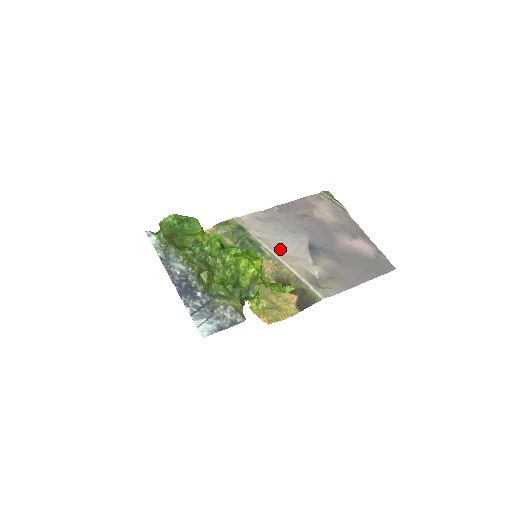
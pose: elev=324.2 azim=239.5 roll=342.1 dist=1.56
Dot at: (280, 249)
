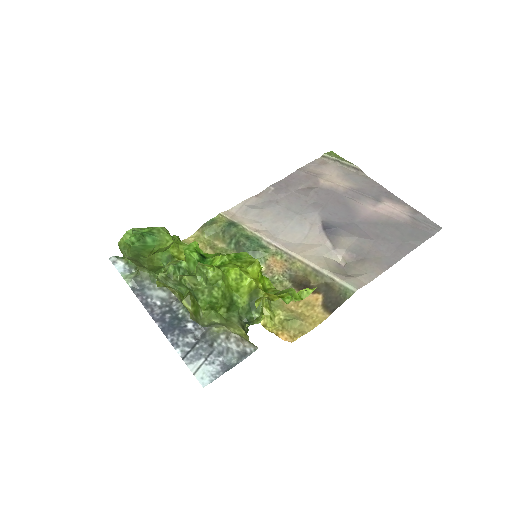
Dot at: (287, 239)
